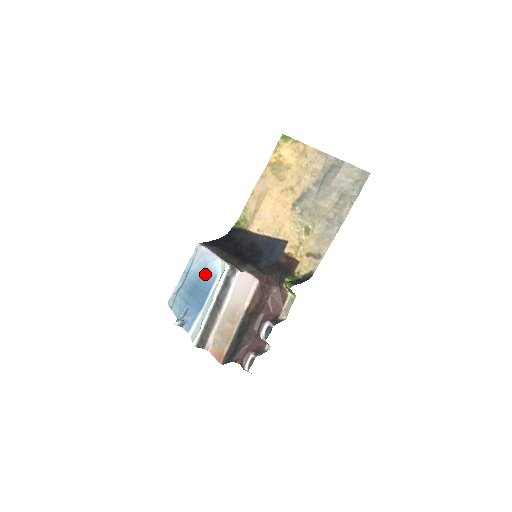
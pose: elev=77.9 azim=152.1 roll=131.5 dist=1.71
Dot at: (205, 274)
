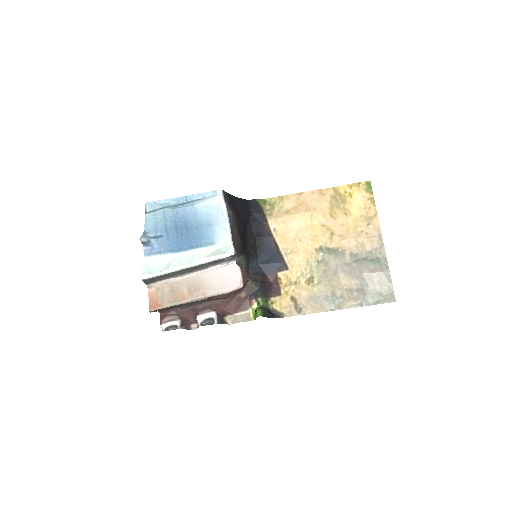
Dot at: (205, 229)
